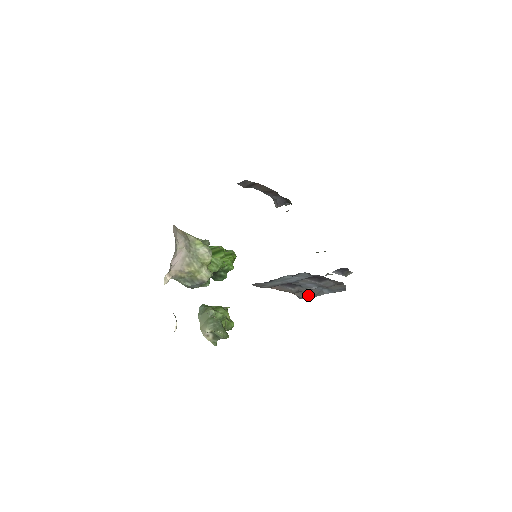
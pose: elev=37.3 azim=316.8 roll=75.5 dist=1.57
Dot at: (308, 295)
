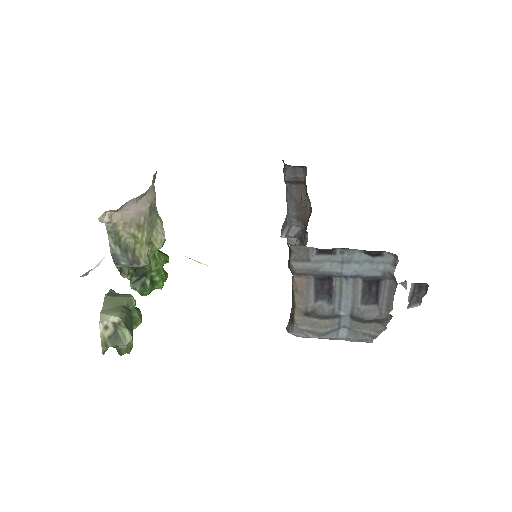
Dot at: (313, 329)
